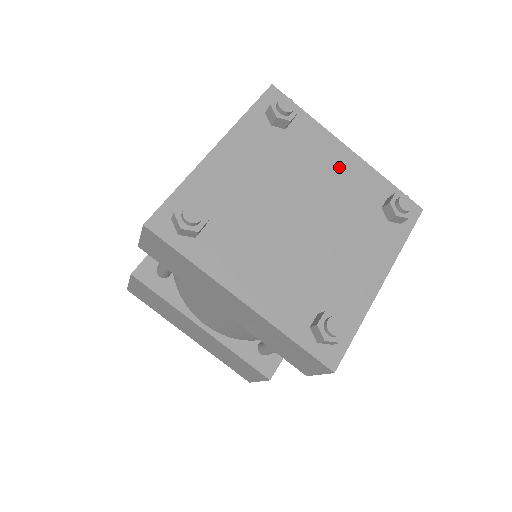
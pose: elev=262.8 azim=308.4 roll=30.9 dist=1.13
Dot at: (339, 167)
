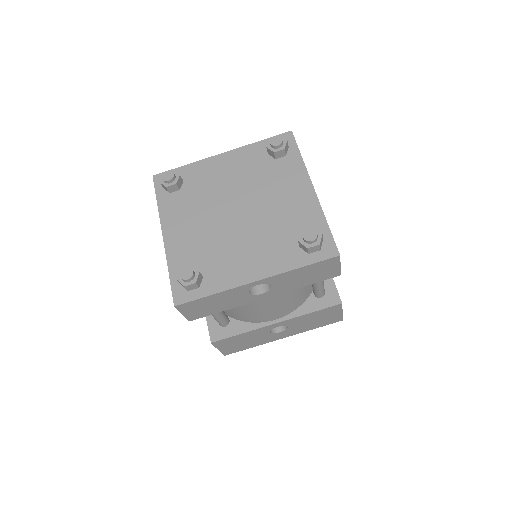
Dot at: (294, 196)
